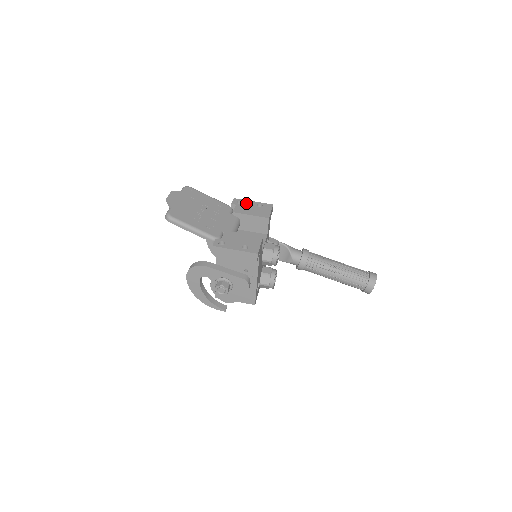
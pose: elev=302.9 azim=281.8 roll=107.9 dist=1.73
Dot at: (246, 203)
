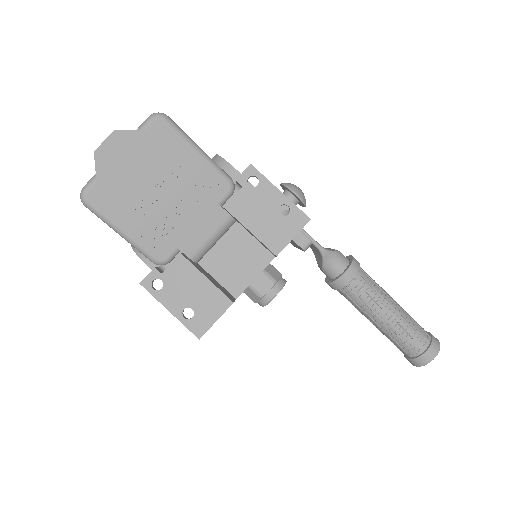
Dot at: (263, 191)
